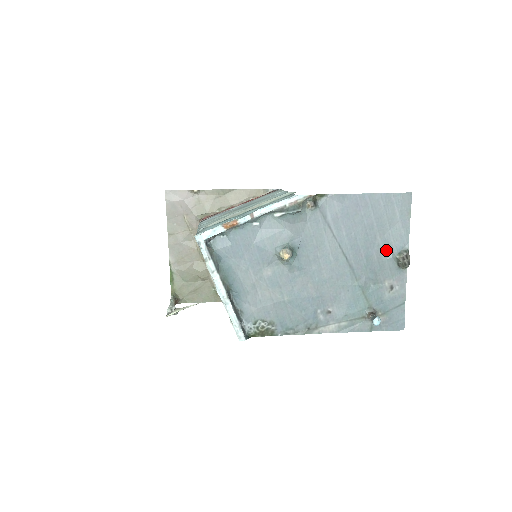
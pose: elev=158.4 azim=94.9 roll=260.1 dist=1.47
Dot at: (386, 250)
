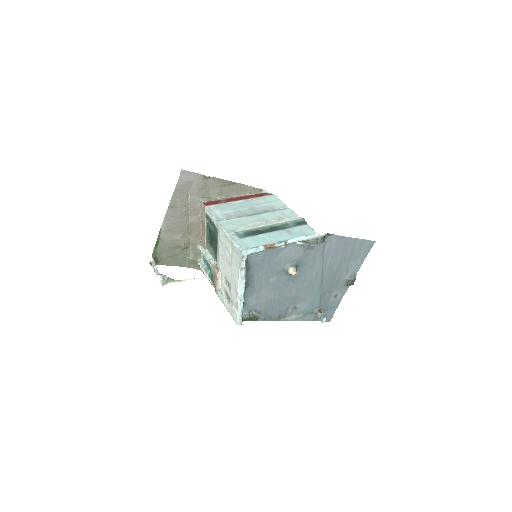
Dot at: (345, 273)
